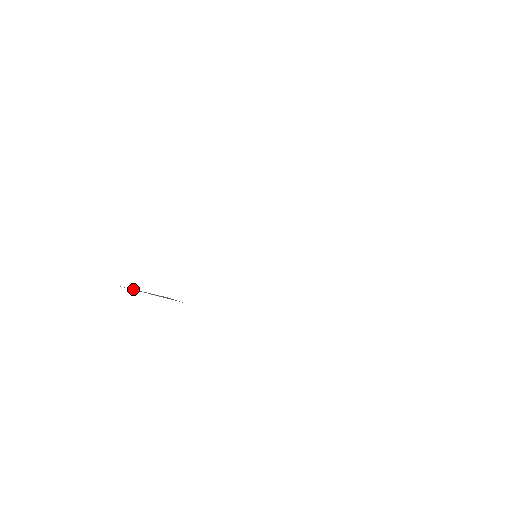
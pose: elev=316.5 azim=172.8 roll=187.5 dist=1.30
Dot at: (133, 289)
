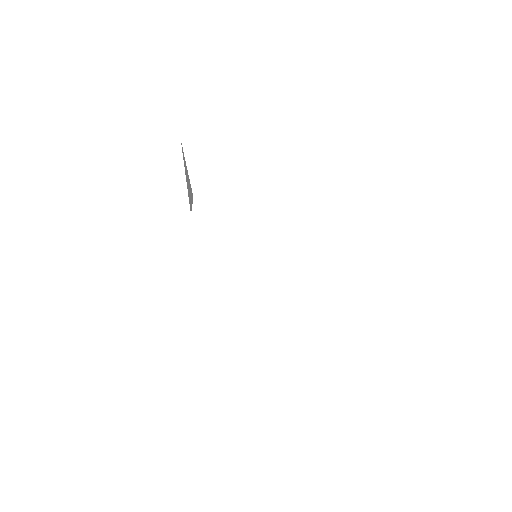
Dot at: occluded
